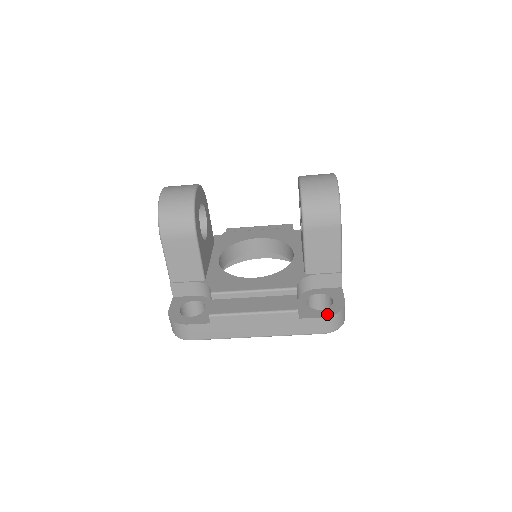
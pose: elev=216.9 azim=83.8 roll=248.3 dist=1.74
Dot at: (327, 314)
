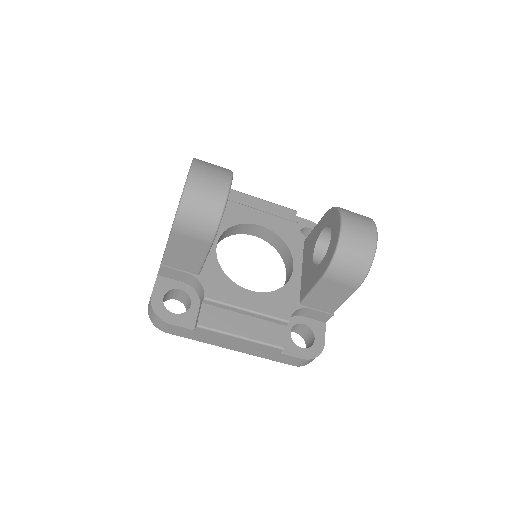
Dot at: (306, 356)
